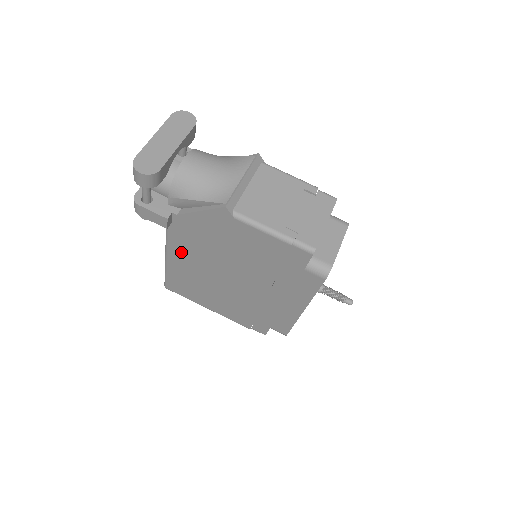
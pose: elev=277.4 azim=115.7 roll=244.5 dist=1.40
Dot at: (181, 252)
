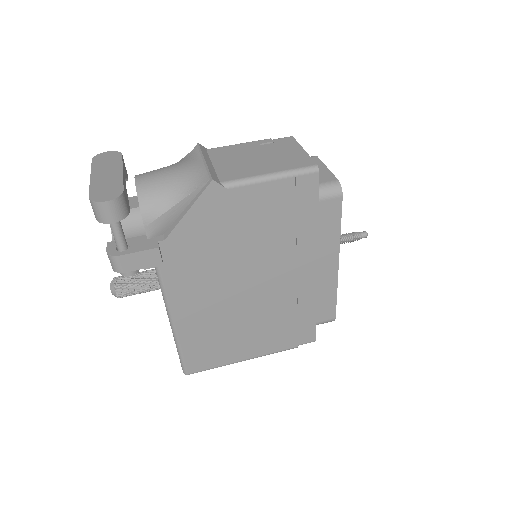
Dot at: (187, 296)
